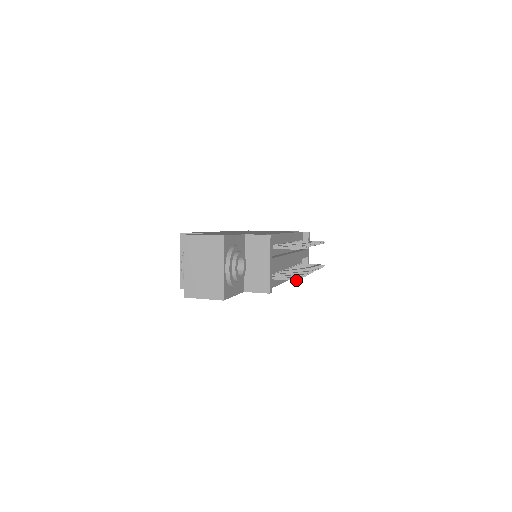
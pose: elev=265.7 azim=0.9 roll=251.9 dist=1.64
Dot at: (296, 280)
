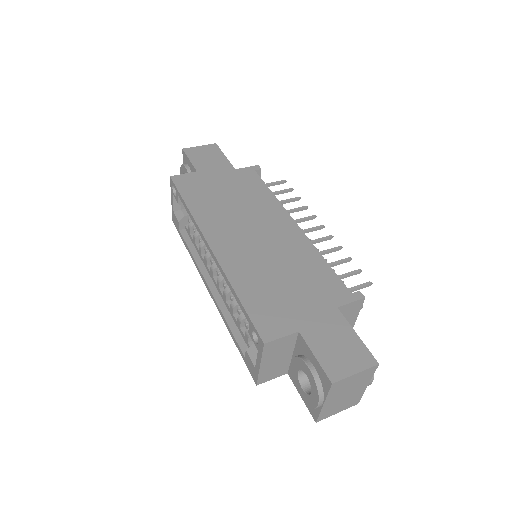
Dot at: occluded
